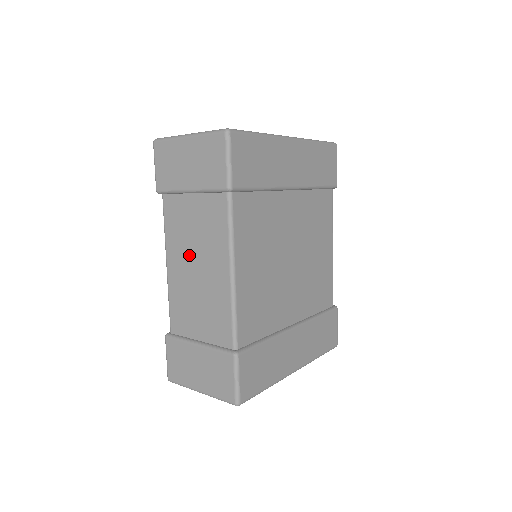
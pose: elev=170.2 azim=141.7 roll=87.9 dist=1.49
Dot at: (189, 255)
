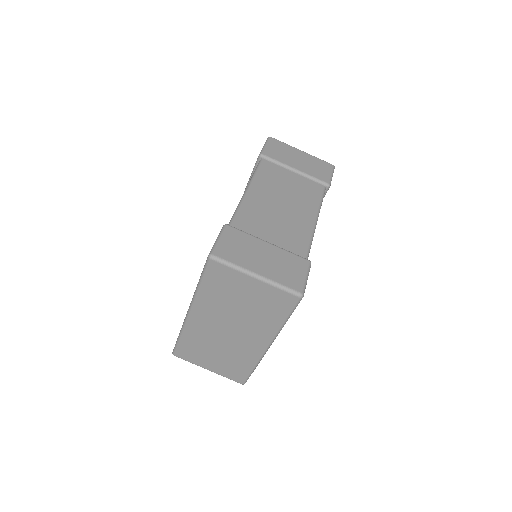
Dot at: (278, 195)
